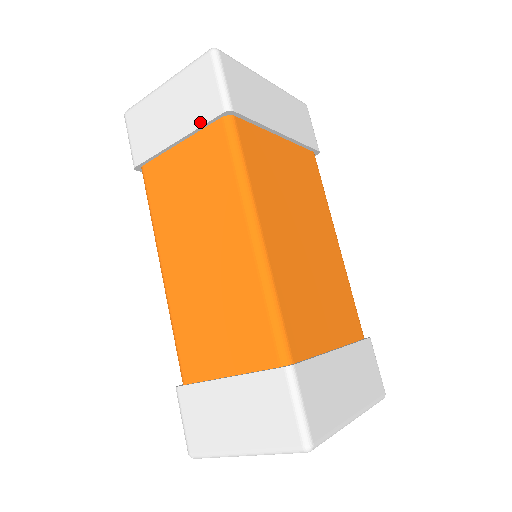
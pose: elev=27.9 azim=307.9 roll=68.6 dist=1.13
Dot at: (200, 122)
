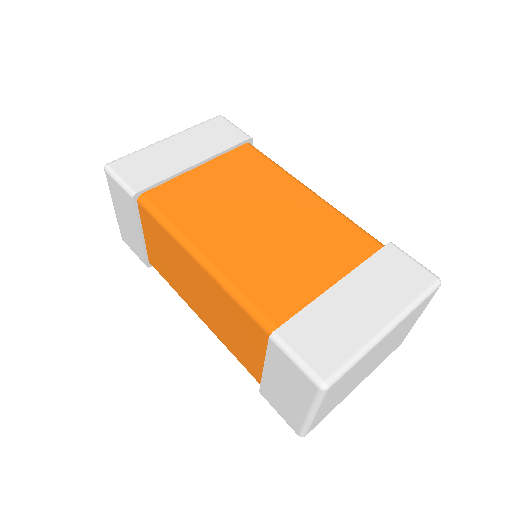
Dot at: (134, 215)
